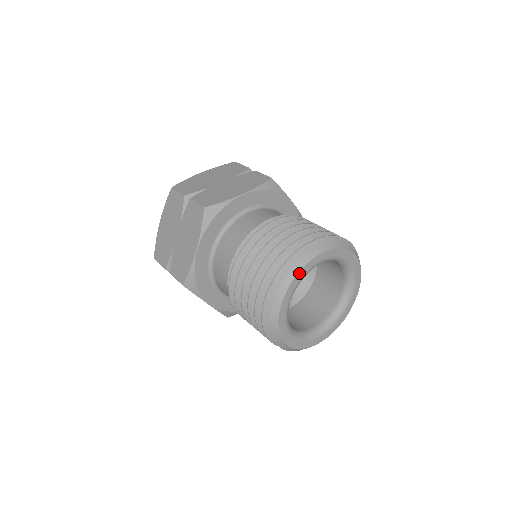
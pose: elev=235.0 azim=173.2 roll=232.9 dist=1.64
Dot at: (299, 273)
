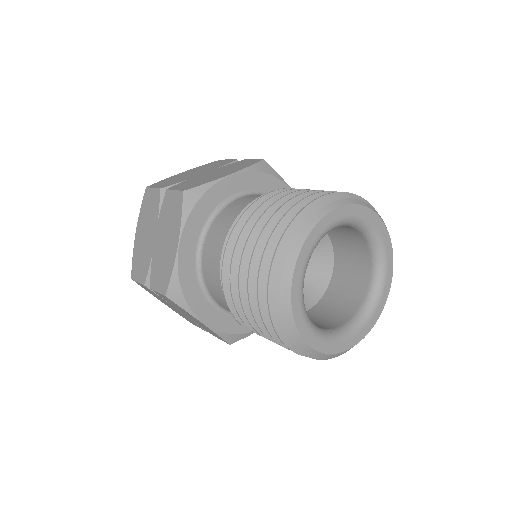
Dot at: (310, 234)
